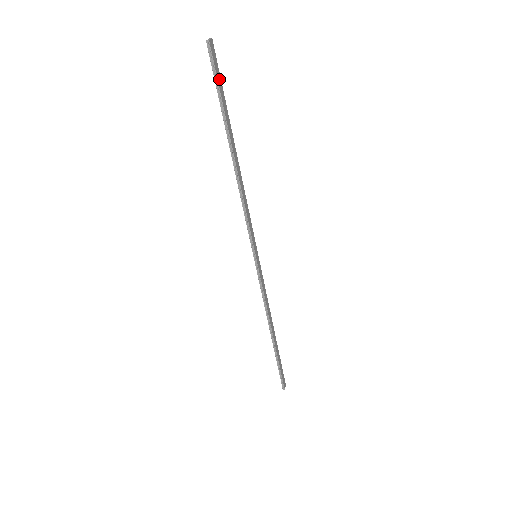
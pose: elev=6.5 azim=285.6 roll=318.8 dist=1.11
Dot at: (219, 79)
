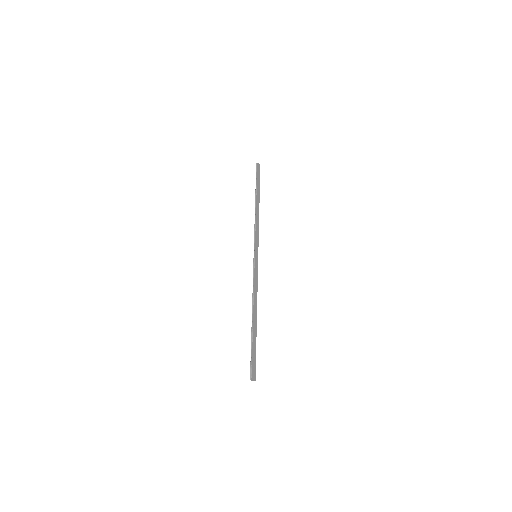
Dot at: (259, 176)
